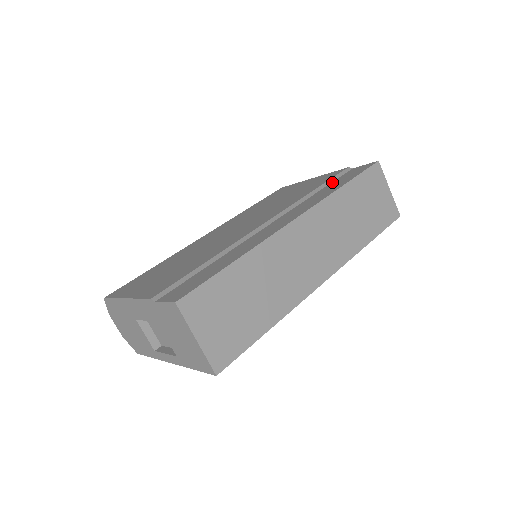
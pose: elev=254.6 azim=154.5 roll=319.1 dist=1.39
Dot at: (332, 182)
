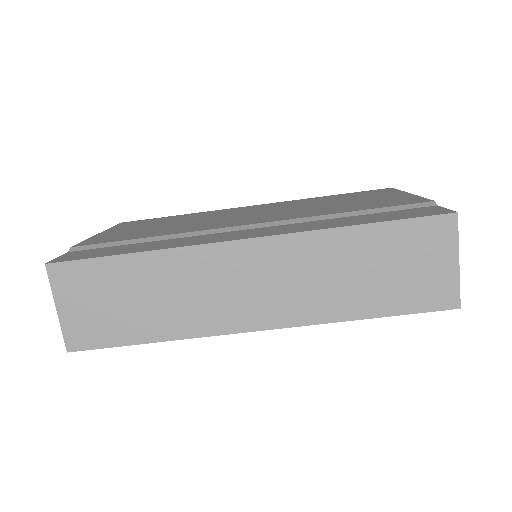
Dot at: (381, 212)
